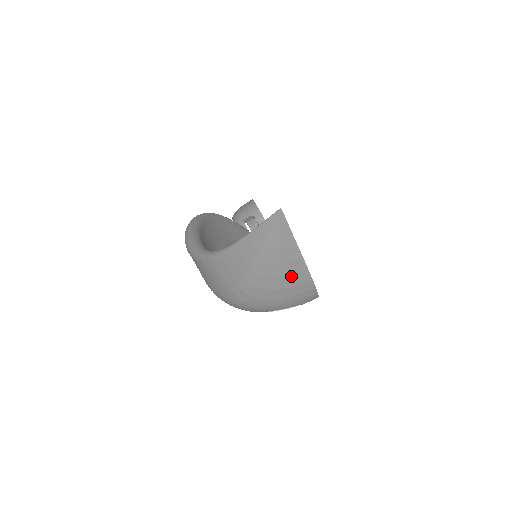
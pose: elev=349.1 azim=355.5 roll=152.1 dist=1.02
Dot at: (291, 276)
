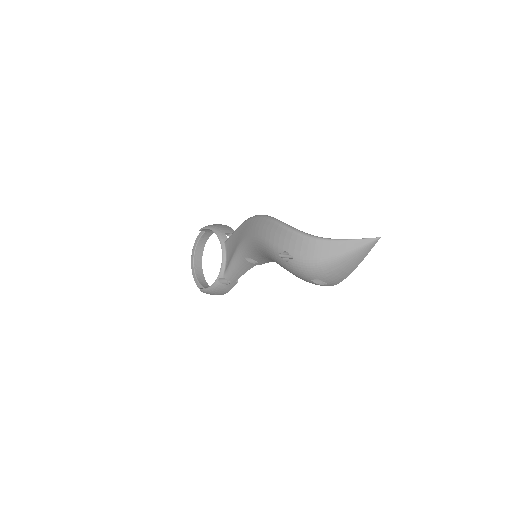
Dot at: (351, 267)
